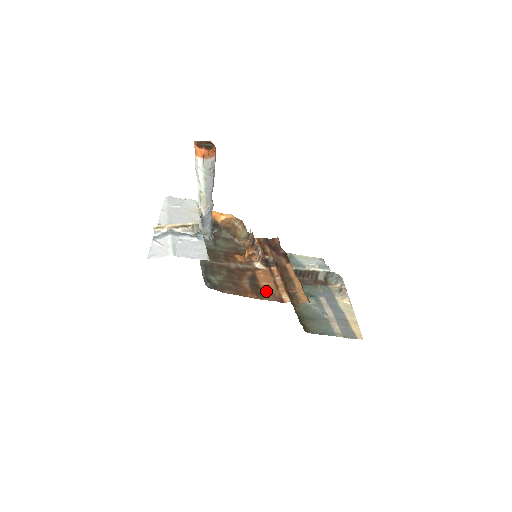
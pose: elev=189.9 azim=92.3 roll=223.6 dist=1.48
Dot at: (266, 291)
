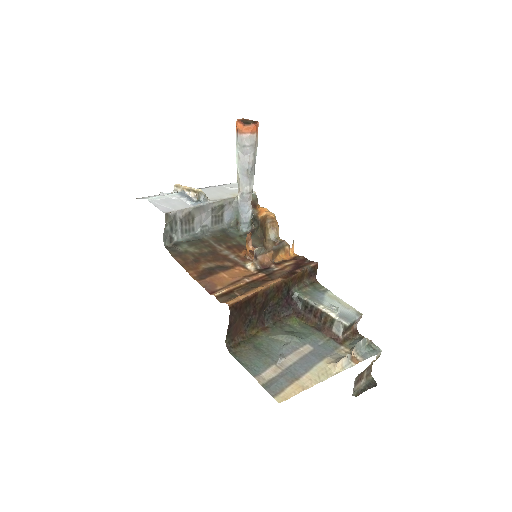
Dot at: (213, 279)
